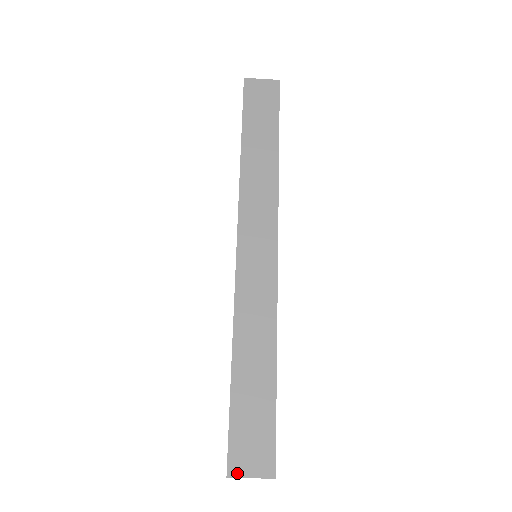
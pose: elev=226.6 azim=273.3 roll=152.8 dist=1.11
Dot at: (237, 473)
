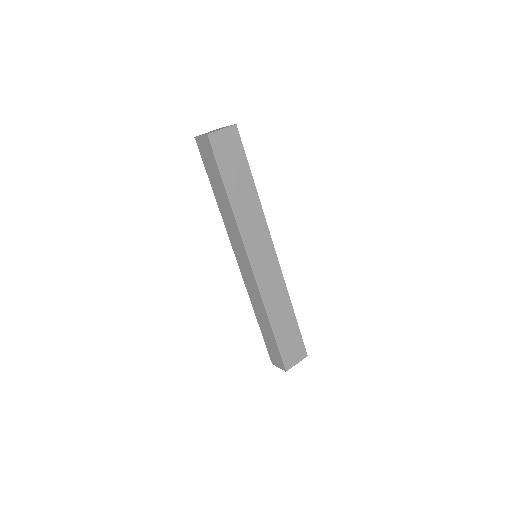
Dot at: (274, 364)
